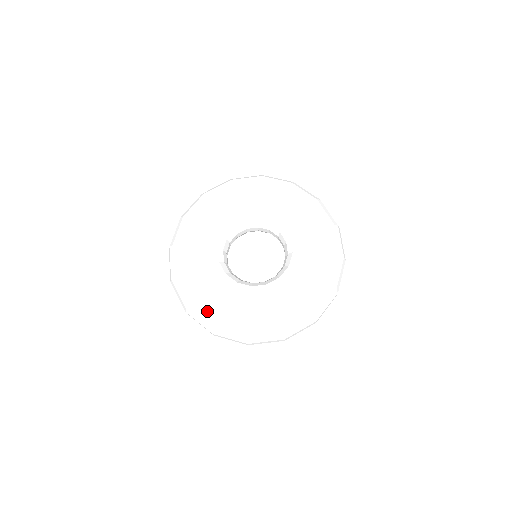
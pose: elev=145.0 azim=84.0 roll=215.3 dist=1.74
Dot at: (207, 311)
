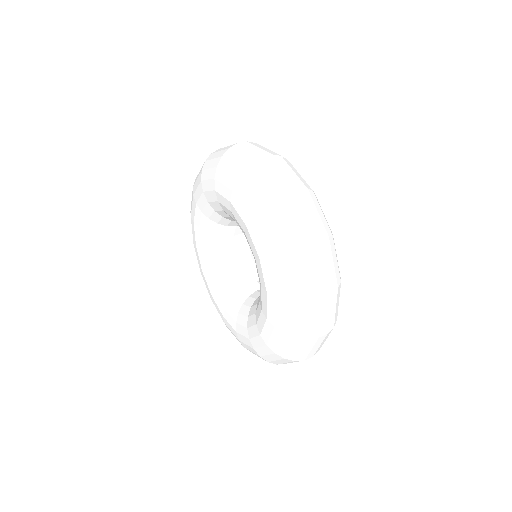
Dot at: occluded
